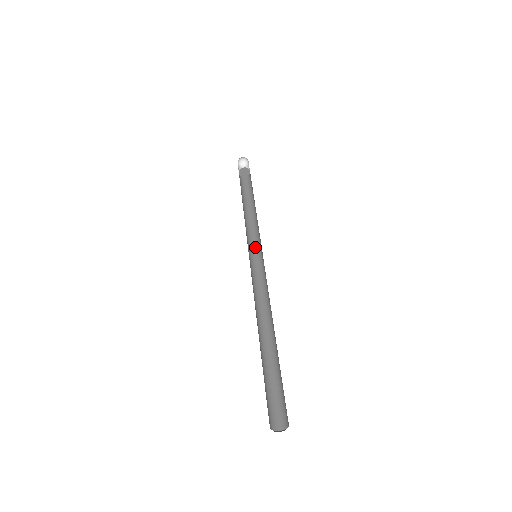
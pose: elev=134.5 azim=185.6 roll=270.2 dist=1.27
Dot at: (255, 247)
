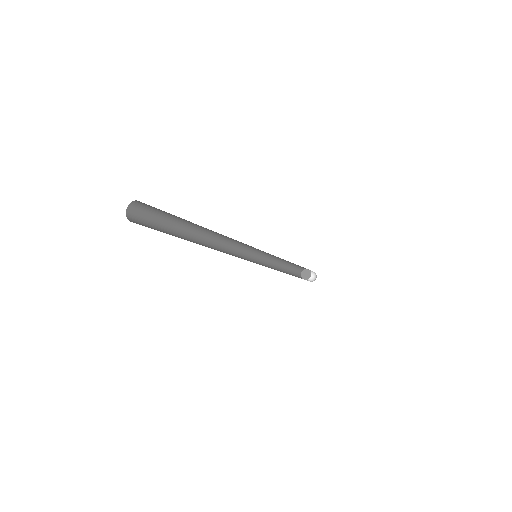
Dot at: occluded
